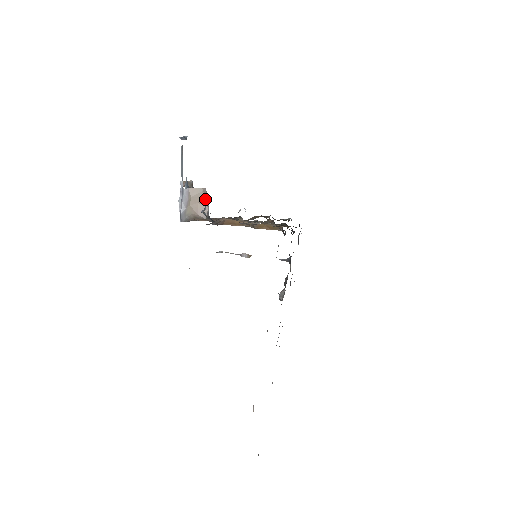
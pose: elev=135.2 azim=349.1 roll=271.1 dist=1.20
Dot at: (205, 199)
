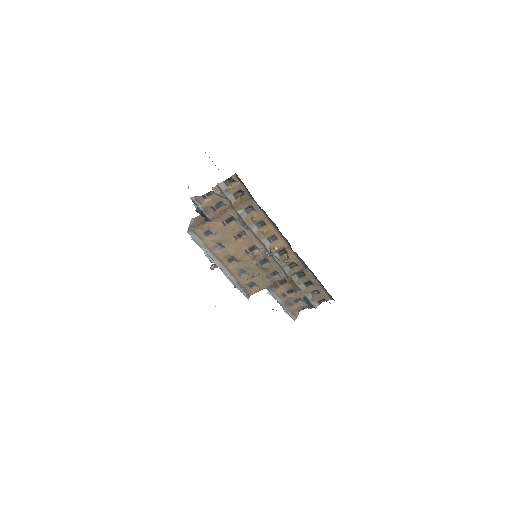
Dot at: occluded
